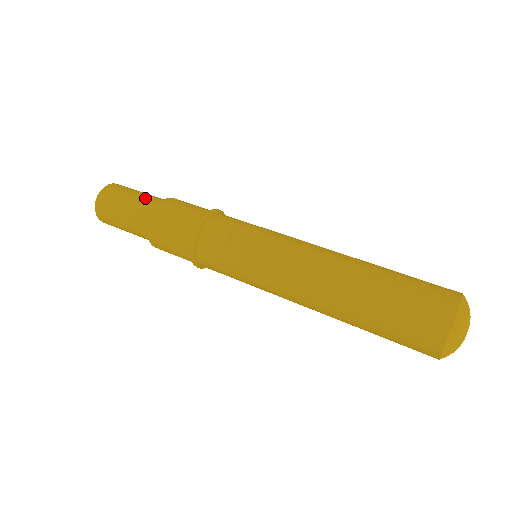
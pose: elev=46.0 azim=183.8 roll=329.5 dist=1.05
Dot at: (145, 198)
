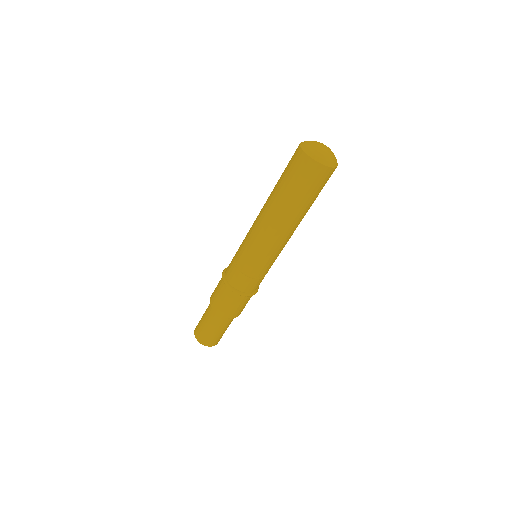
Dot at: (206, 312)
